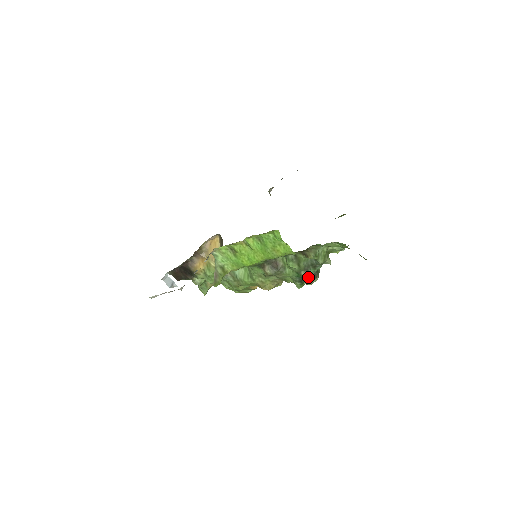
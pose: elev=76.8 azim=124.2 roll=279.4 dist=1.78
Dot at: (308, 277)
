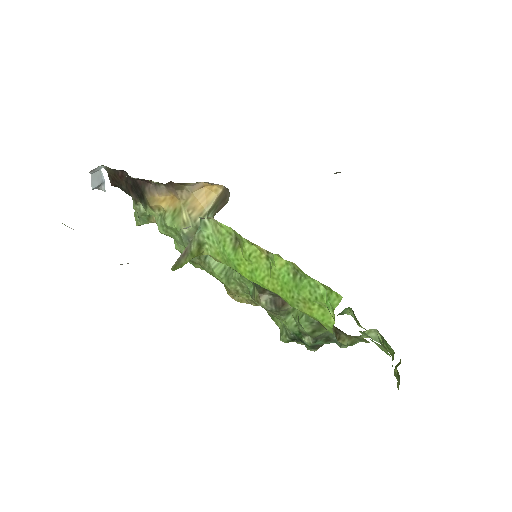
Dot at: (308, 345)
